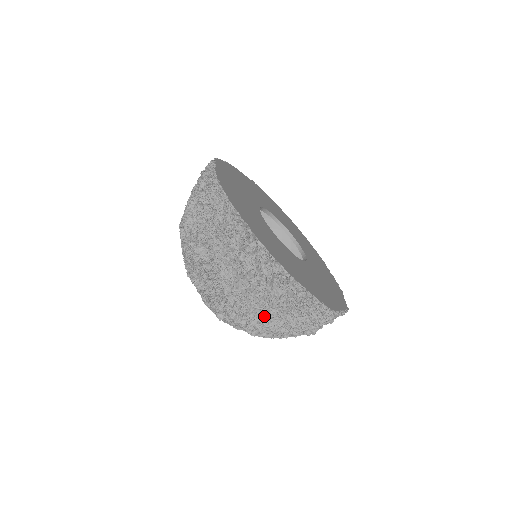
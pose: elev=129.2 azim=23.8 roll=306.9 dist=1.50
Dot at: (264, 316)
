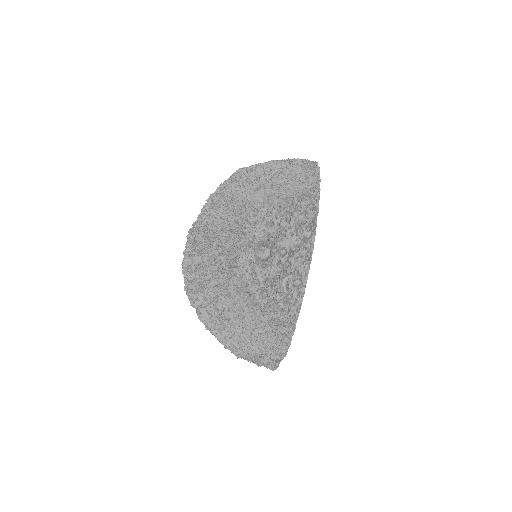
Dot at: (242, 294)
